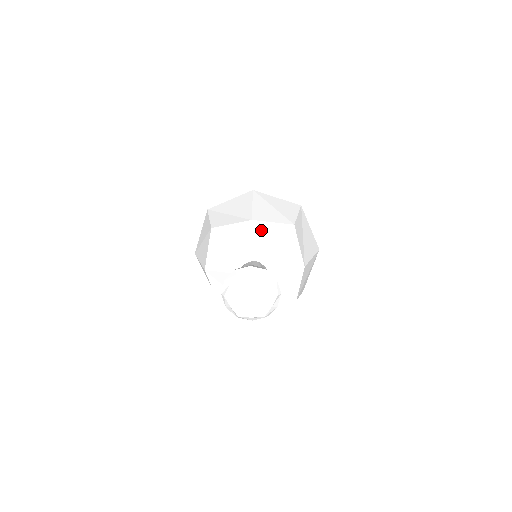
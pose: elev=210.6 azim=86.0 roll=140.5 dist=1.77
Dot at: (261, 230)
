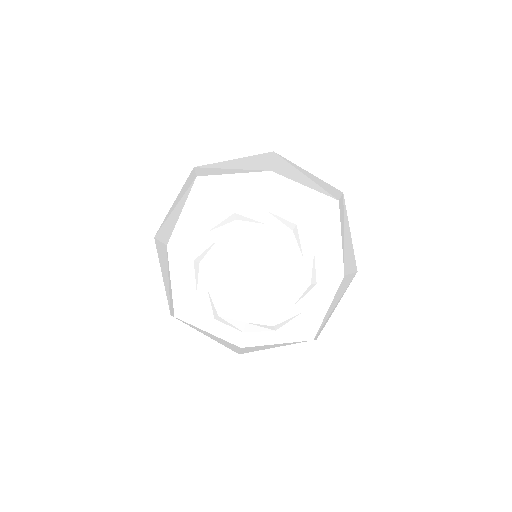
Dot at: (283, 192)
